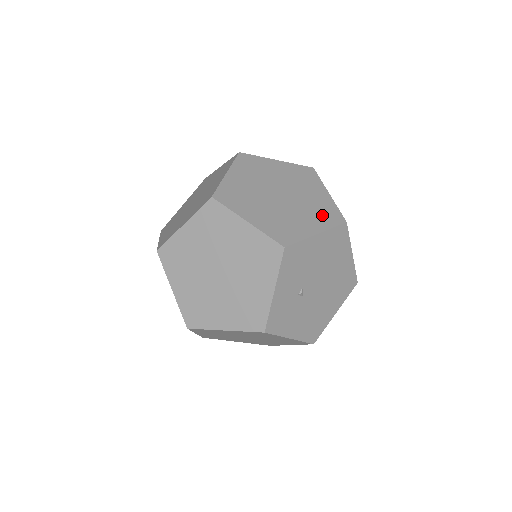
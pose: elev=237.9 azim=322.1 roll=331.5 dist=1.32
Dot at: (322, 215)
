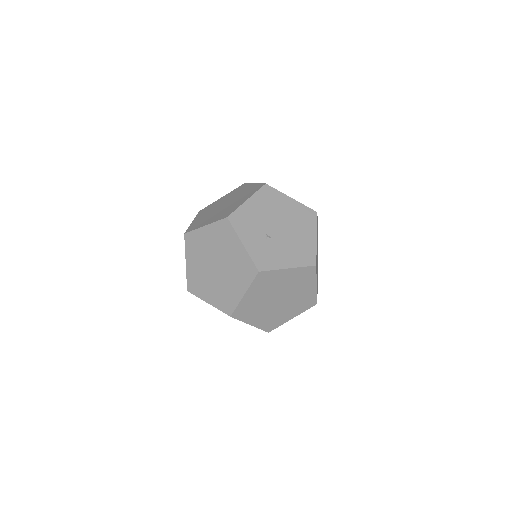
Dot at: (250, 193)
